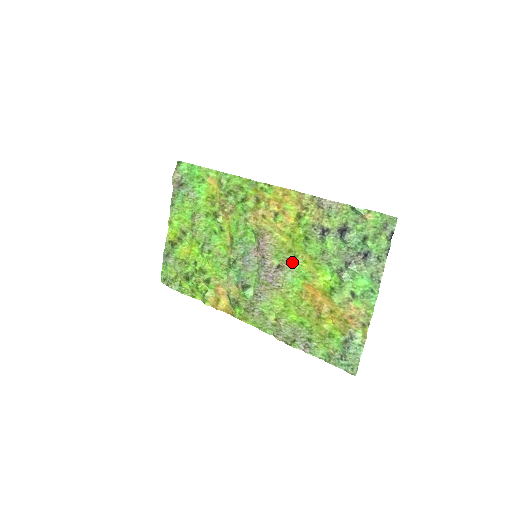
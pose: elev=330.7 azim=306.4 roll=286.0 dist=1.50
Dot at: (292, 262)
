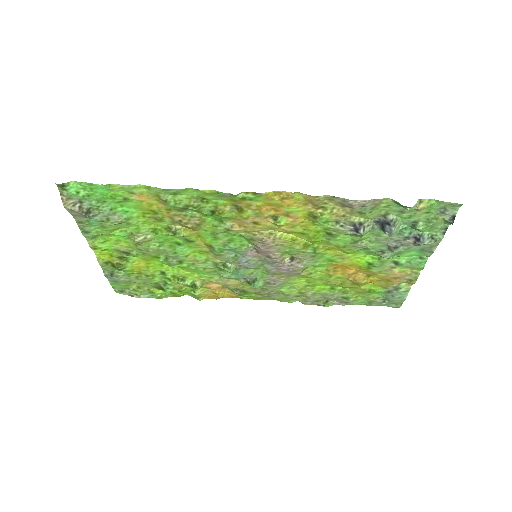
Dot at: (312, 254)
